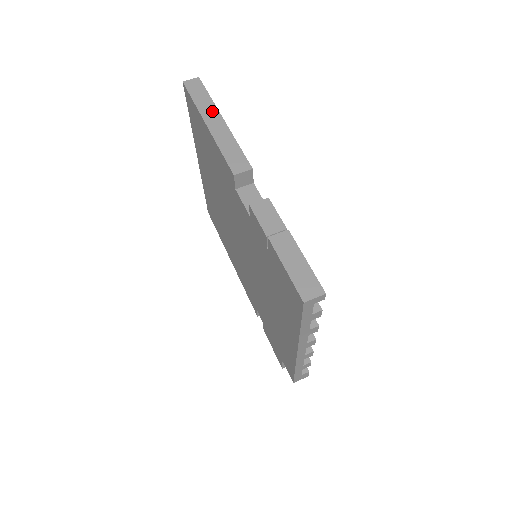
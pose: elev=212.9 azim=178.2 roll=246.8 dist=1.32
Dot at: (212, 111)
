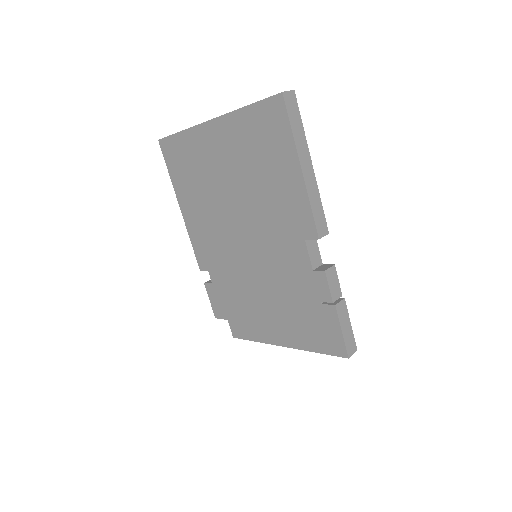
Dot at: (305, 150)
